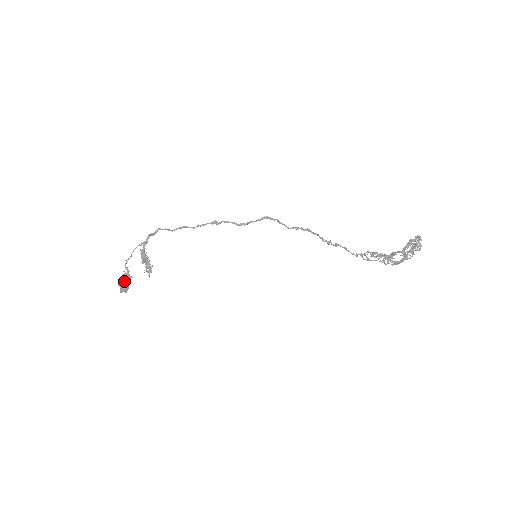
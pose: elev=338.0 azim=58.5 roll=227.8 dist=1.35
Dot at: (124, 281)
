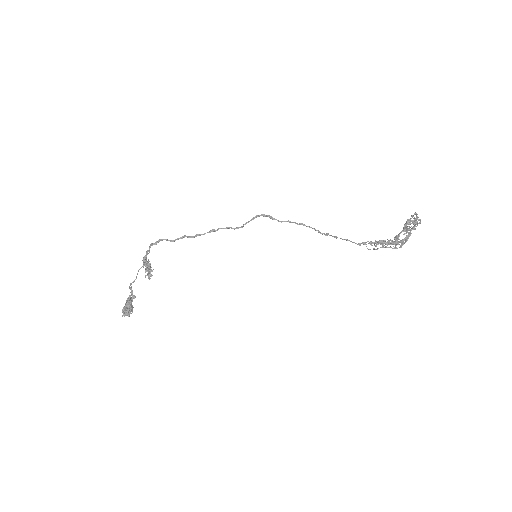
Dot at: (127, 301)
